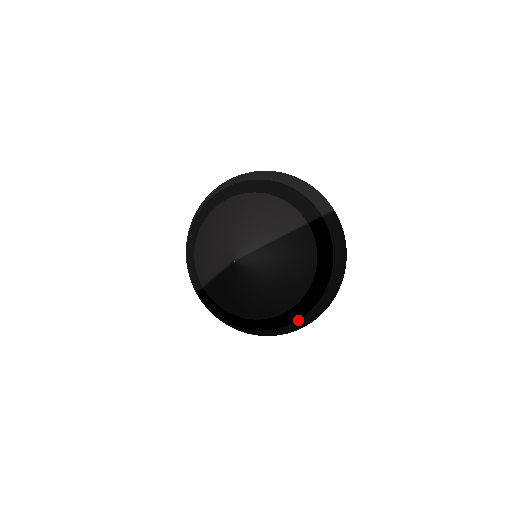
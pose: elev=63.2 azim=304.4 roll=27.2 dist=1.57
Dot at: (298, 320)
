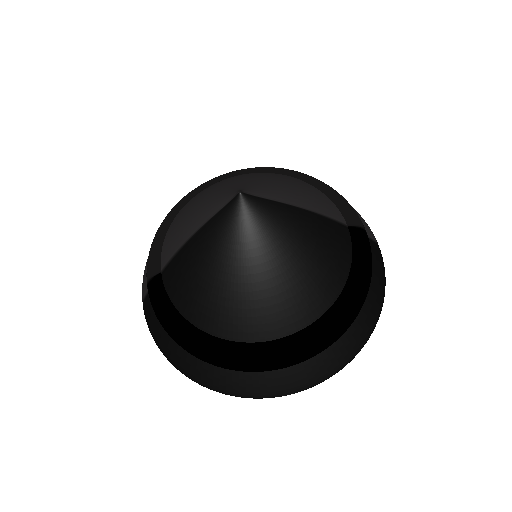
Dot at: (287, 371)
